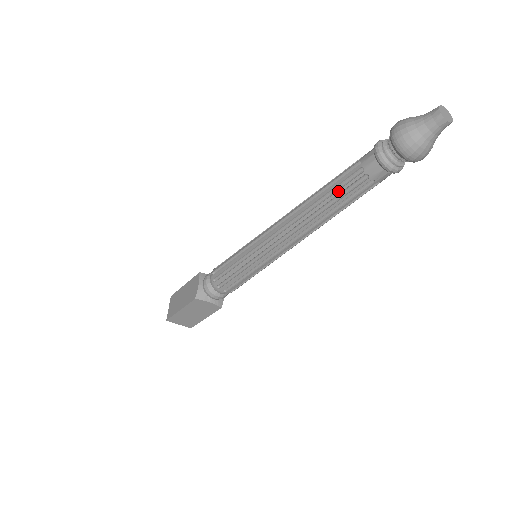
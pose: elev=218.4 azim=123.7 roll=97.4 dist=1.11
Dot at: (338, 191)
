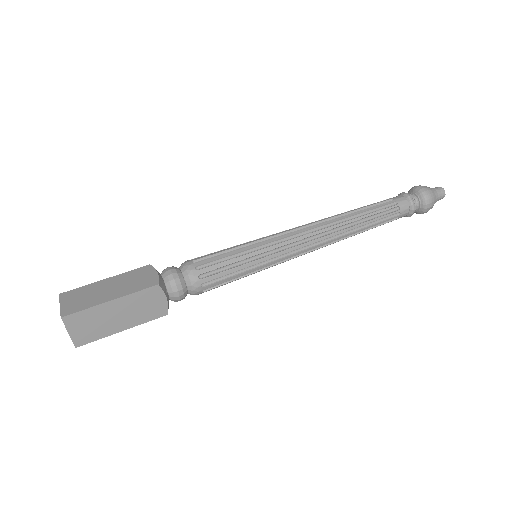
Dot at: (376, 212)
